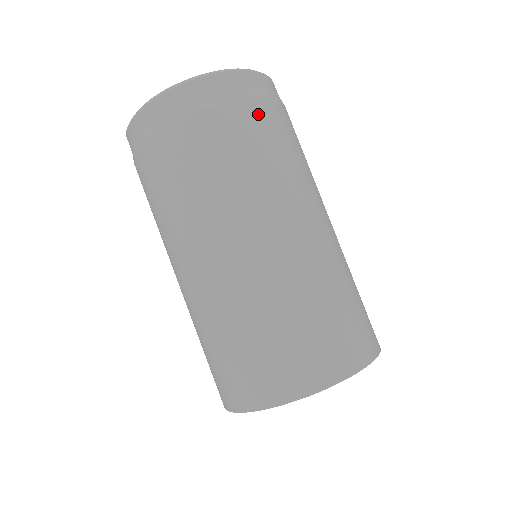
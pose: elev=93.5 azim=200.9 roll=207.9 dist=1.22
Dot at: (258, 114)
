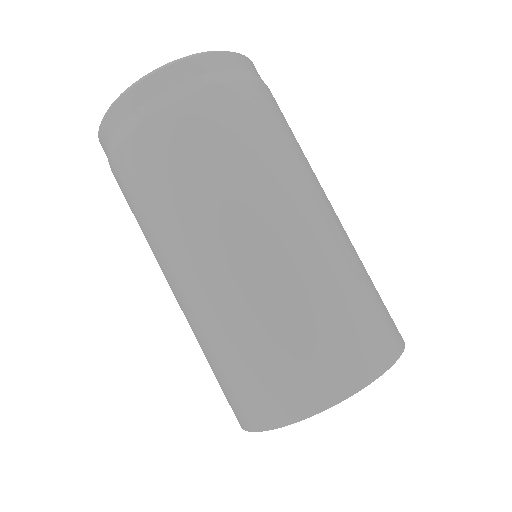
Dot at: (156, 136)
